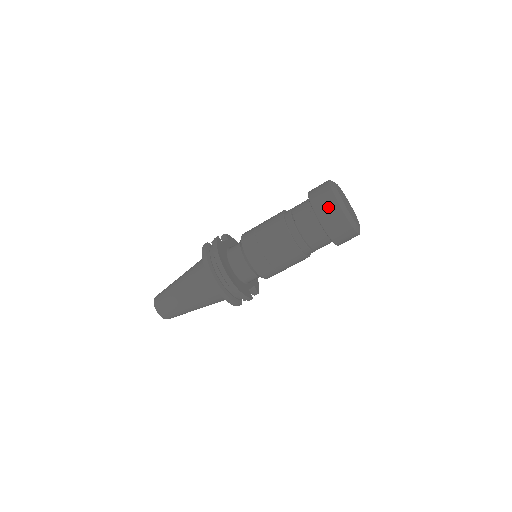
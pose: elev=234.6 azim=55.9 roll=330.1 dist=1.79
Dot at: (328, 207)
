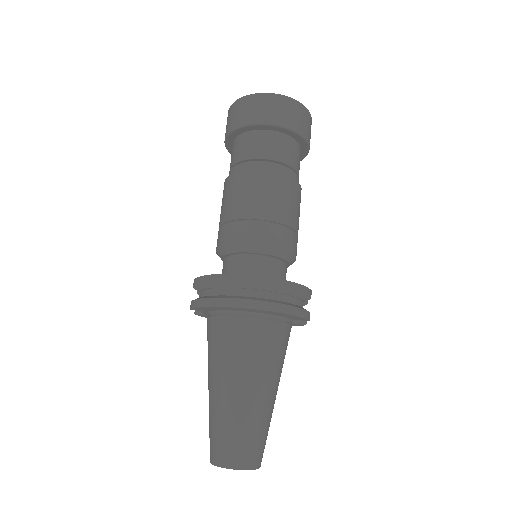
Dot at: (258, 106)
